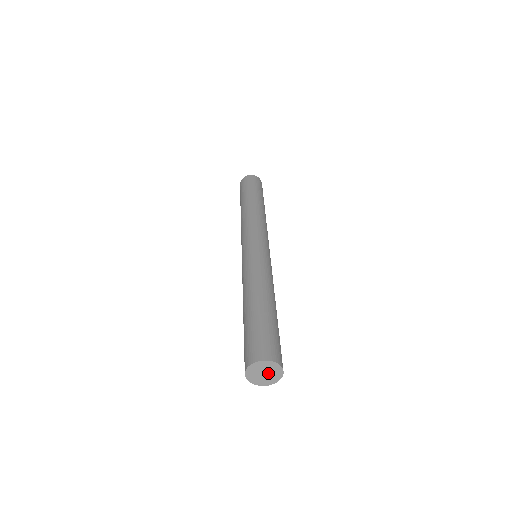
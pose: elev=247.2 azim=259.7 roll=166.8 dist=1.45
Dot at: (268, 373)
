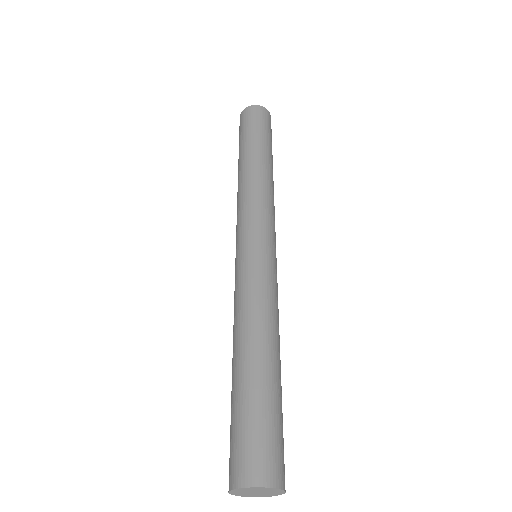
Dot at: (263, 492)
